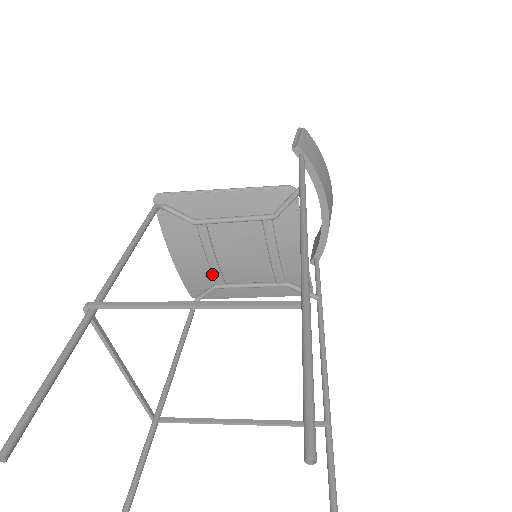
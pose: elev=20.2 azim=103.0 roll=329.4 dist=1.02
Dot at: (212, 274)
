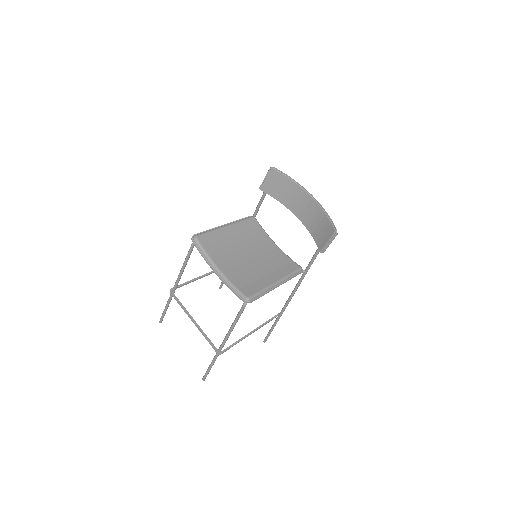
Dot at: occluded
